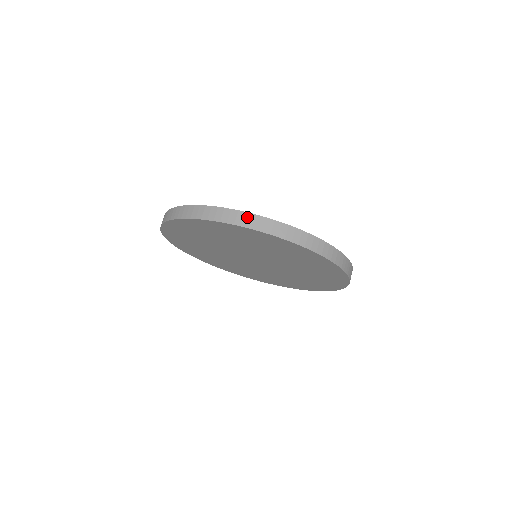
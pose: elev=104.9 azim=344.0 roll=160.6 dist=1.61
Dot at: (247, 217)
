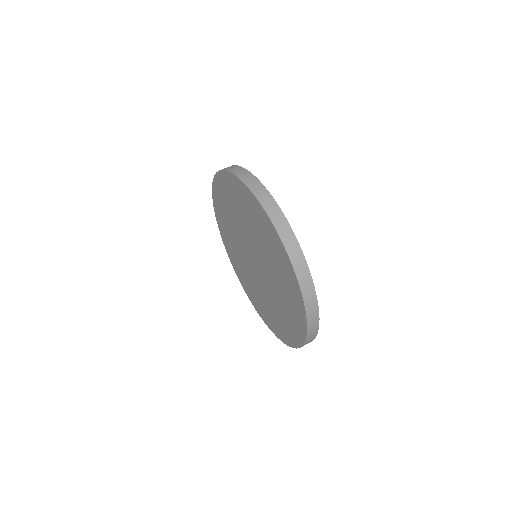
Dot at: occluded
